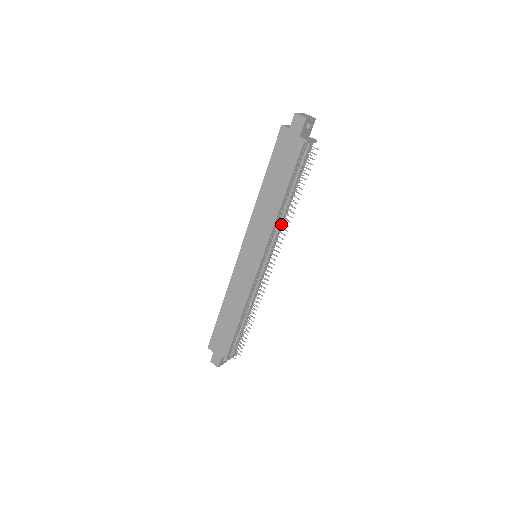
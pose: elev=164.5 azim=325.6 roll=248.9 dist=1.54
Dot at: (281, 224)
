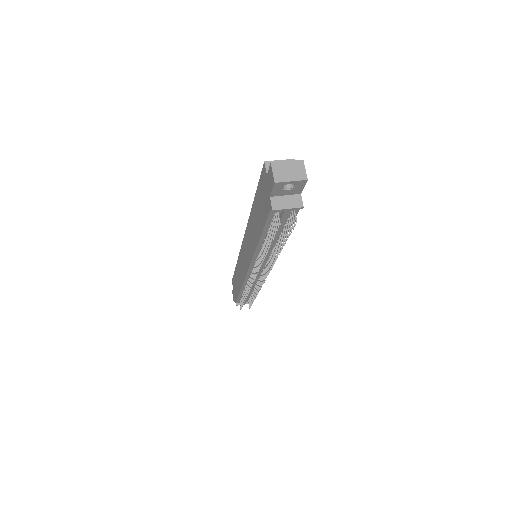
Dot at: (267, 255)
